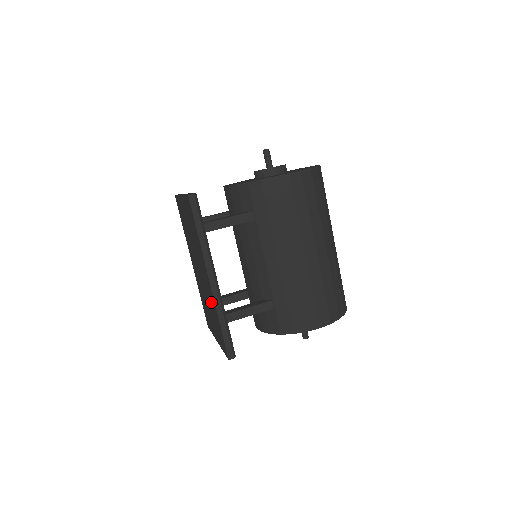
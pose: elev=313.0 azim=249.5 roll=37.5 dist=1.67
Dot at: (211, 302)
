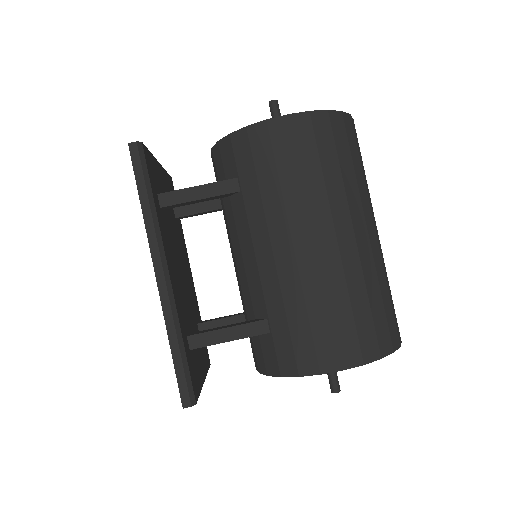
Dot at: occluded
